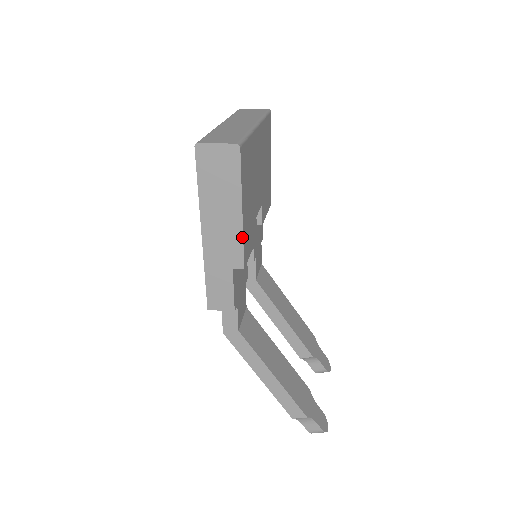
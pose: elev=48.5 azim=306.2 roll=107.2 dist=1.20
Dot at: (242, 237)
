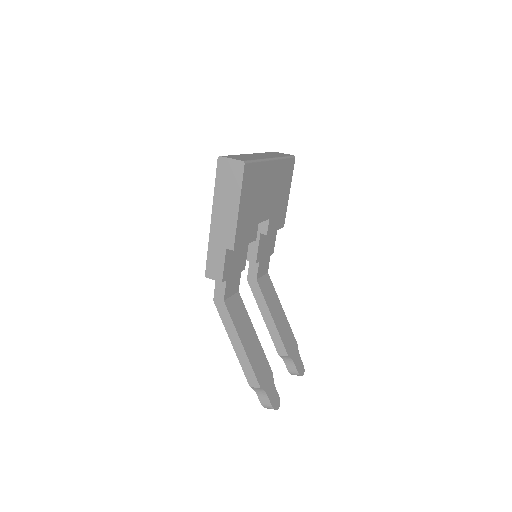
Dot at: (236, 226)
